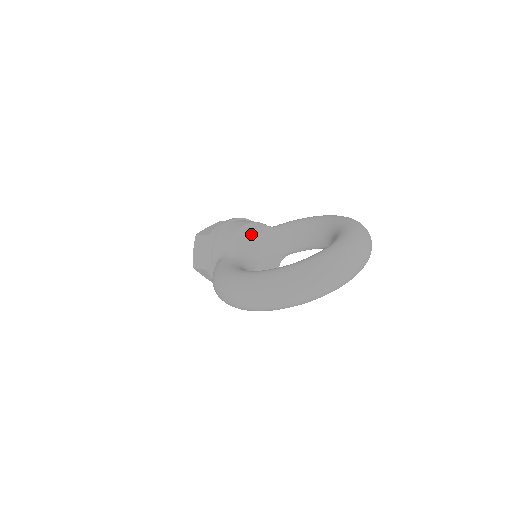
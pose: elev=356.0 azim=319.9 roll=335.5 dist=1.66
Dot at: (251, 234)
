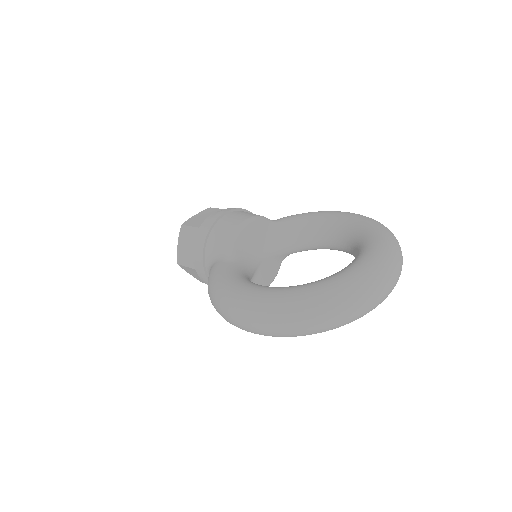
Dot at: (253, 231)
